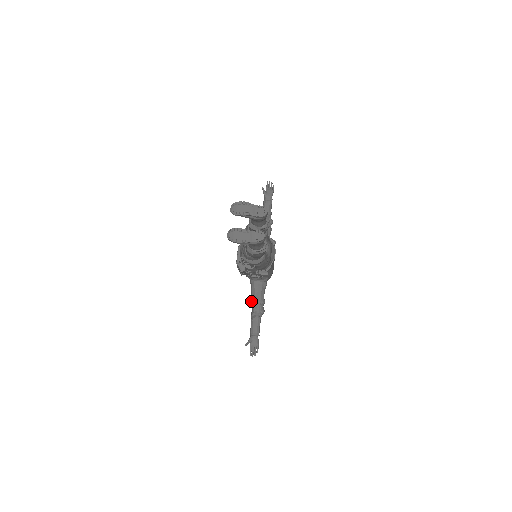
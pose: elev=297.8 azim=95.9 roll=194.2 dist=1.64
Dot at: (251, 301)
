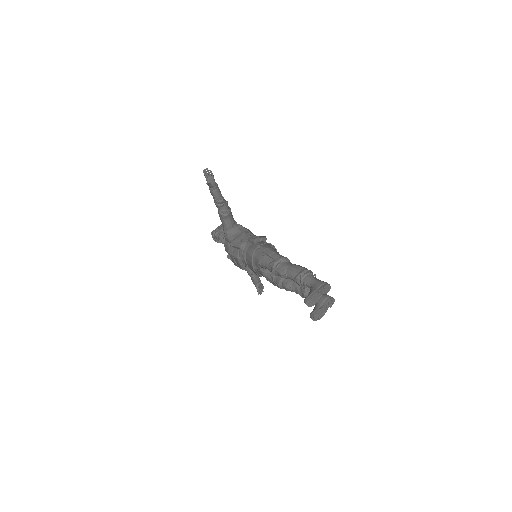
Dot at: occluded
